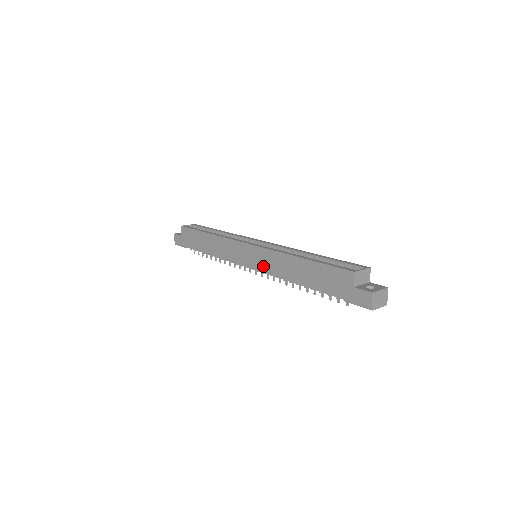
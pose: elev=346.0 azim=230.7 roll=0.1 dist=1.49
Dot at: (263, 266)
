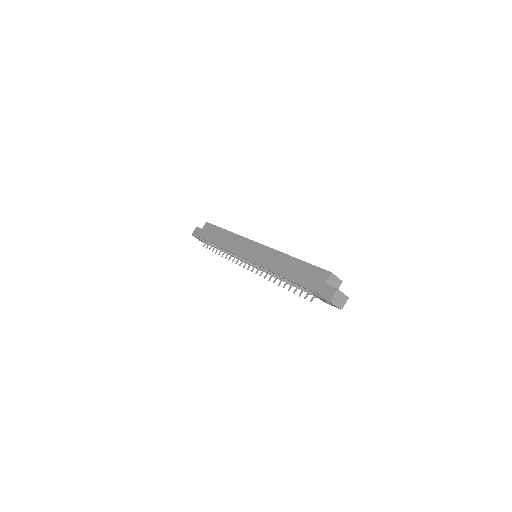
Dot at: (259, 260)
